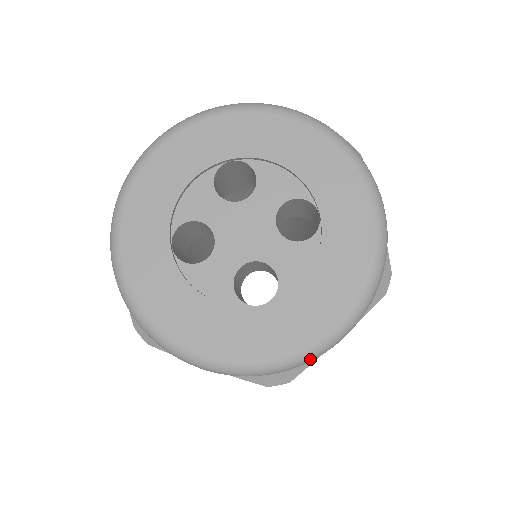
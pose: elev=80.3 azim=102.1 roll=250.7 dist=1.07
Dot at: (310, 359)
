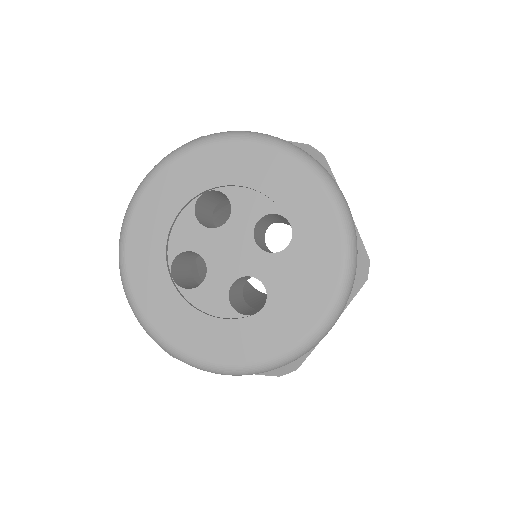
Dot at: (306, 351)
